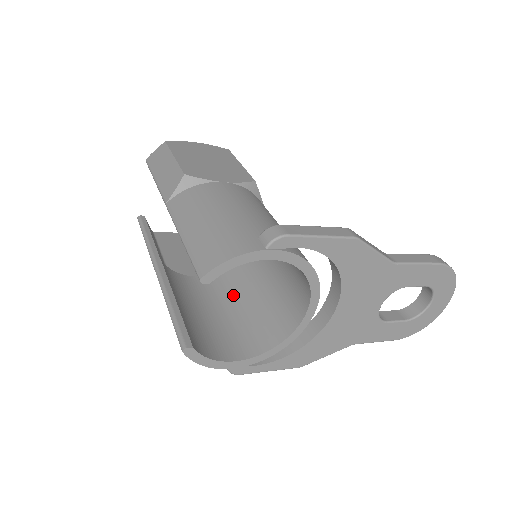
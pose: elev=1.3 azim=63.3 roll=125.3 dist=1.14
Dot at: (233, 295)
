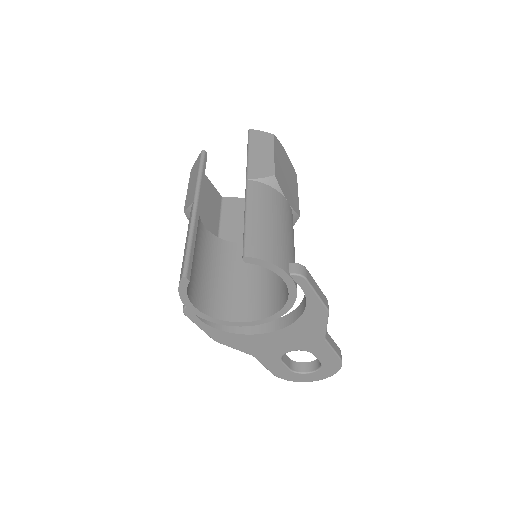
Dot at: (218, 262)
